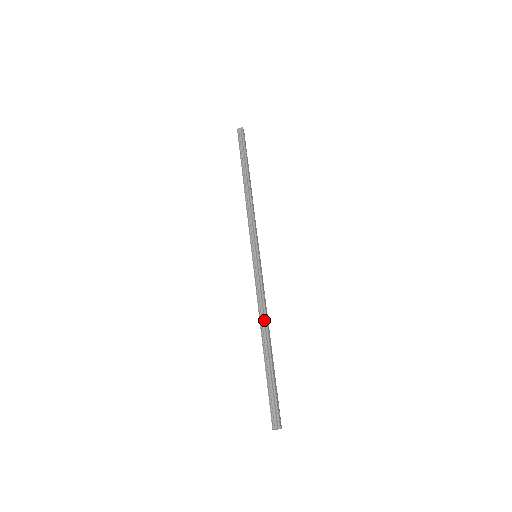
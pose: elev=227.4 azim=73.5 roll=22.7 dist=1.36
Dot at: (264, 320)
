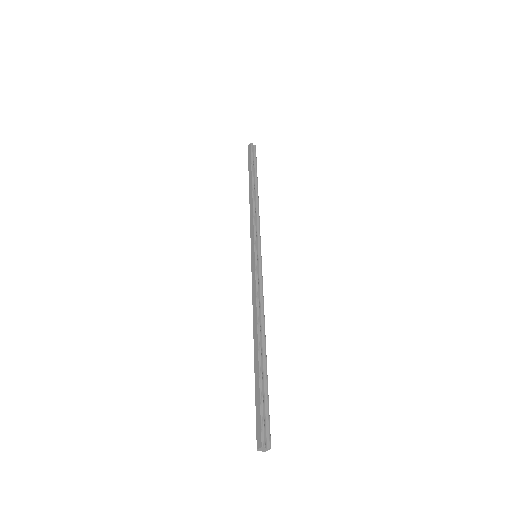
Dot at: (262, 320)
